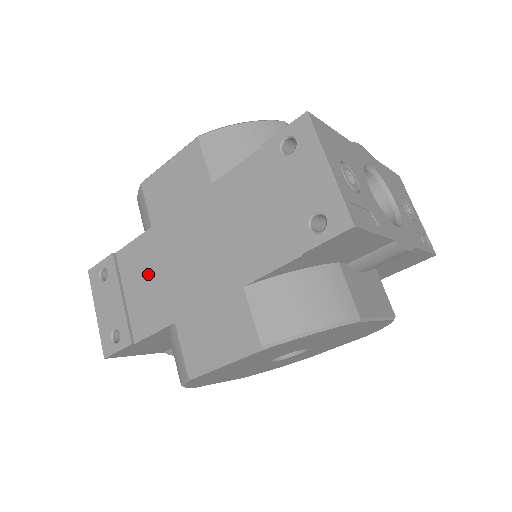
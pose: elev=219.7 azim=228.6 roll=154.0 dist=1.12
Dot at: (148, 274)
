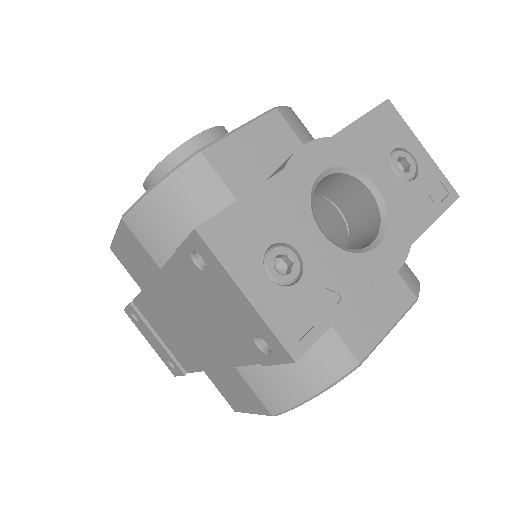
Dot at: (164, 328)
